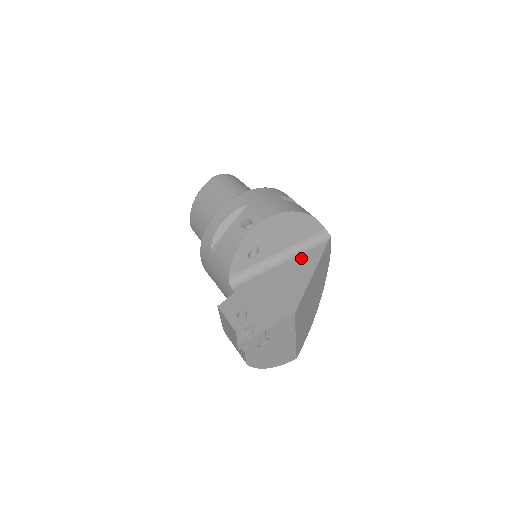
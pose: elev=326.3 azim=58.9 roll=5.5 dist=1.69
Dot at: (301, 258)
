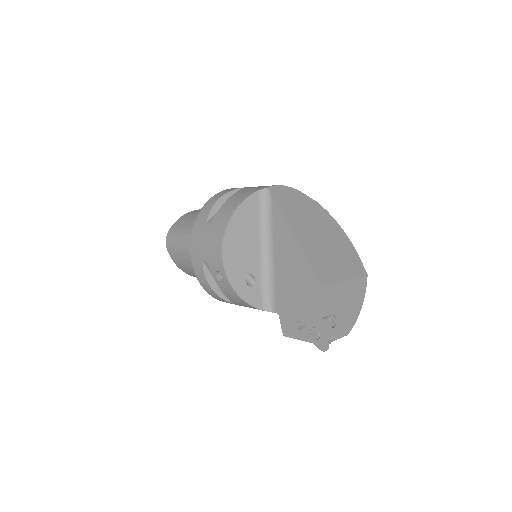
Dot at: (276, 234)
